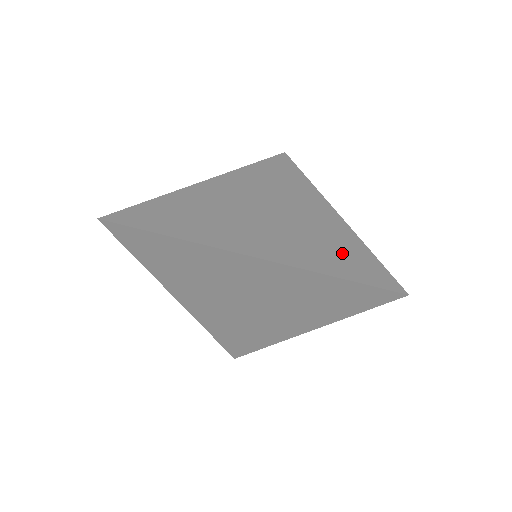
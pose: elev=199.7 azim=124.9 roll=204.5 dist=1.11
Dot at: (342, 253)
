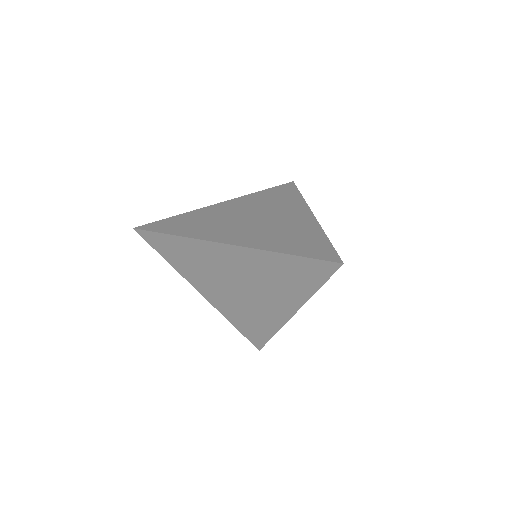
Dot at: (302, 240)
